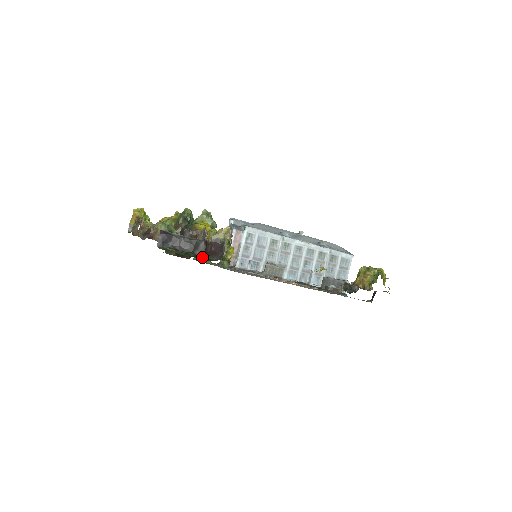
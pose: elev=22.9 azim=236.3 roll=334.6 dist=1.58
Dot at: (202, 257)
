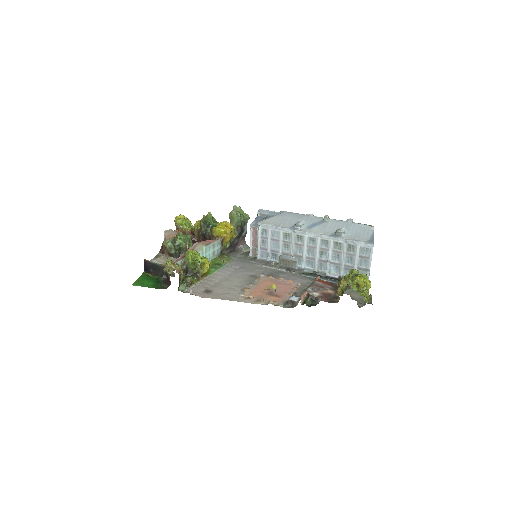
Dot at: (160, 284)
